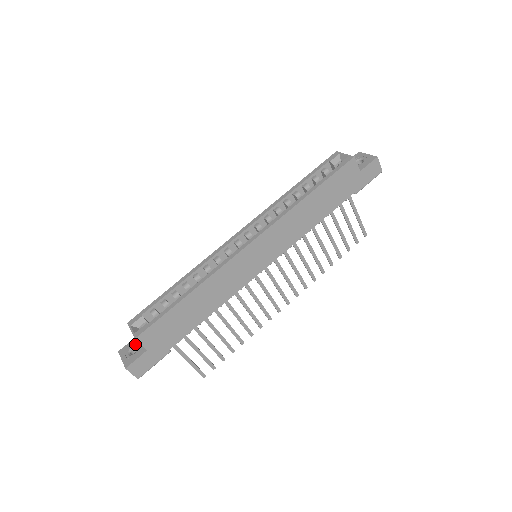
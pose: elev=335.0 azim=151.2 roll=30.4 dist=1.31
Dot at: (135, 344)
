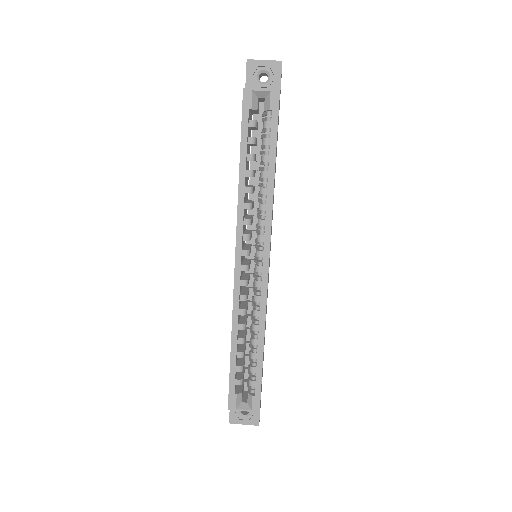
Dot at: occluded
